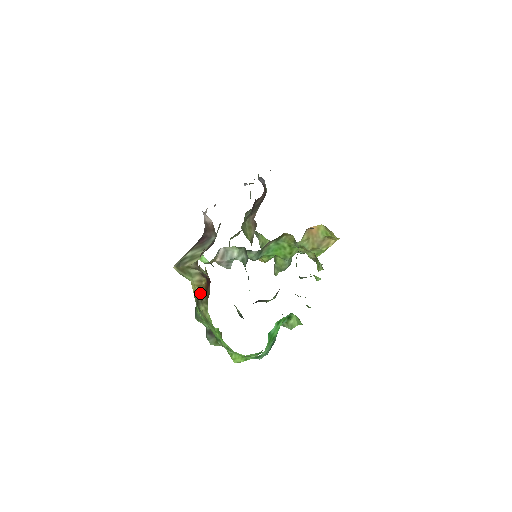
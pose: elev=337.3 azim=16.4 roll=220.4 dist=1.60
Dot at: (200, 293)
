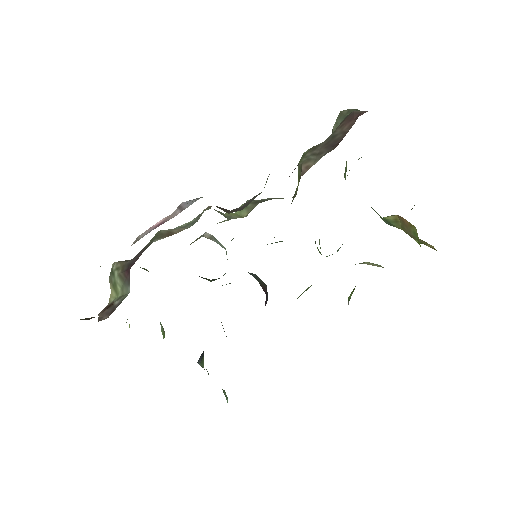
Dot at: occluded
